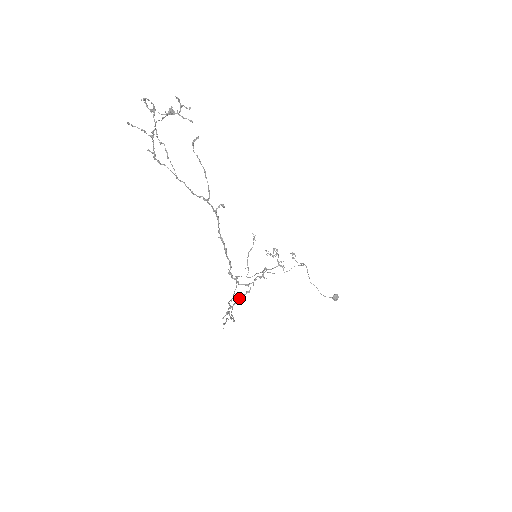
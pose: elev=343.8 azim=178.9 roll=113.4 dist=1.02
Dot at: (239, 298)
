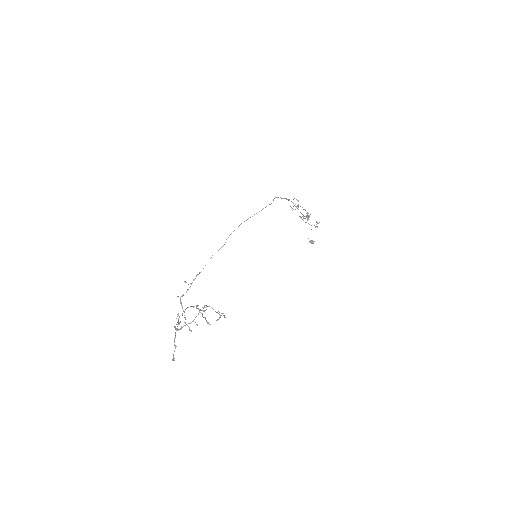
Dot at: occluded
